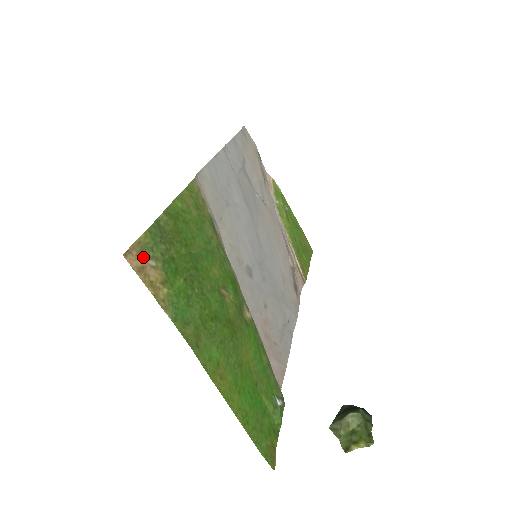
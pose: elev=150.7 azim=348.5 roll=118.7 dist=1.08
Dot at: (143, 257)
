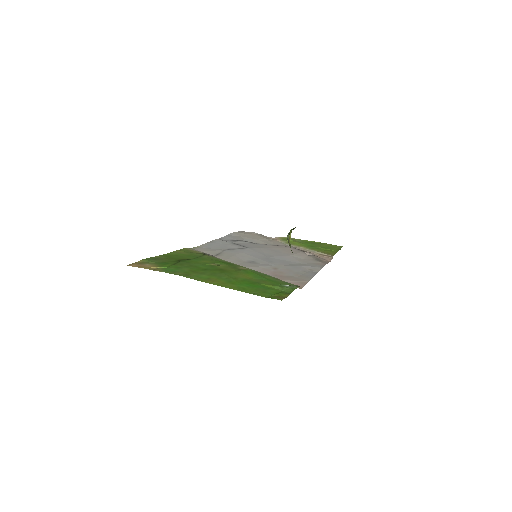
Dot at: (141, 264)
